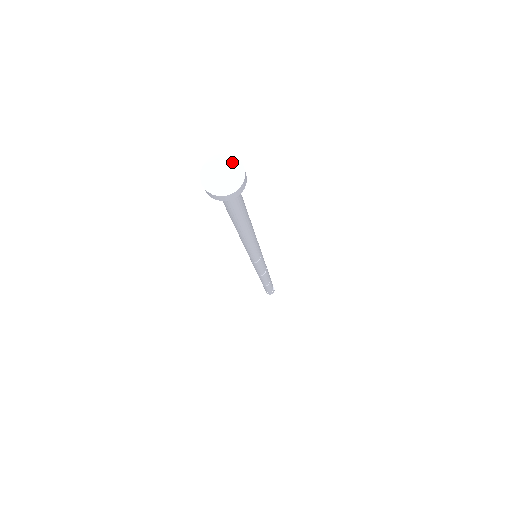
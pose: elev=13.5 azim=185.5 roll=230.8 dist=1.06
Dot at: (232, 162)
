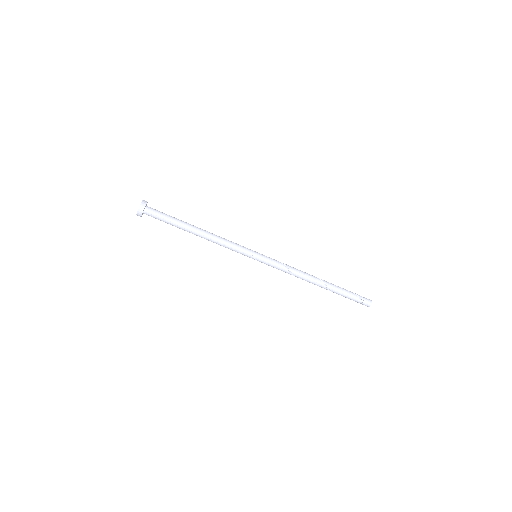
Dot at: (142, 202)
